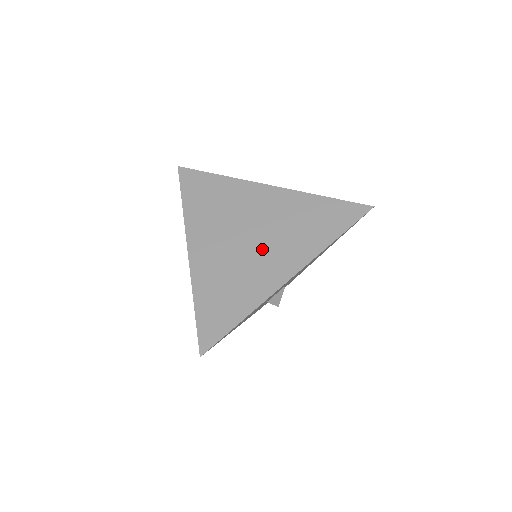
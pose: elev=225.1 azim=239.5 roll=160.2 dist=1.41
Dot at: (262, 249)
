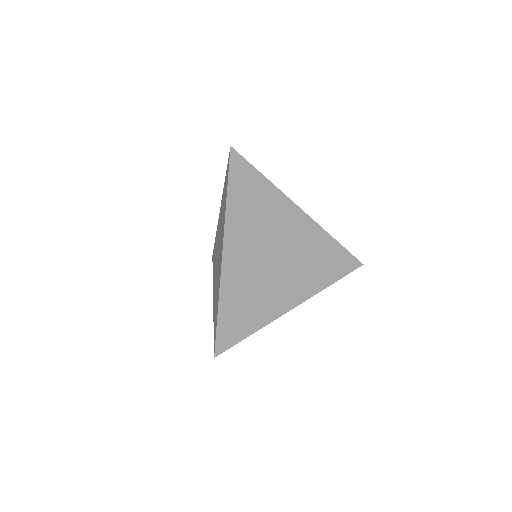
Dot at: (282, 273)
